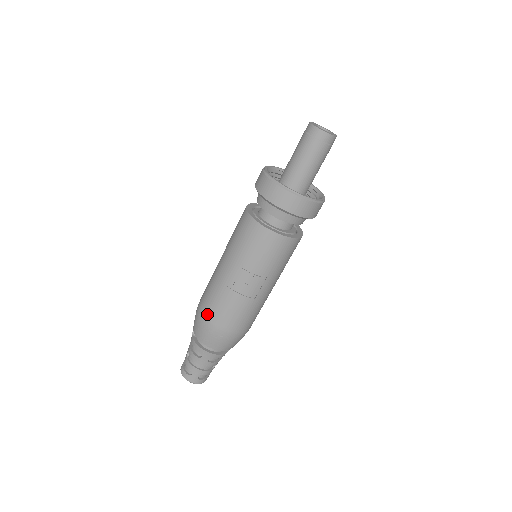
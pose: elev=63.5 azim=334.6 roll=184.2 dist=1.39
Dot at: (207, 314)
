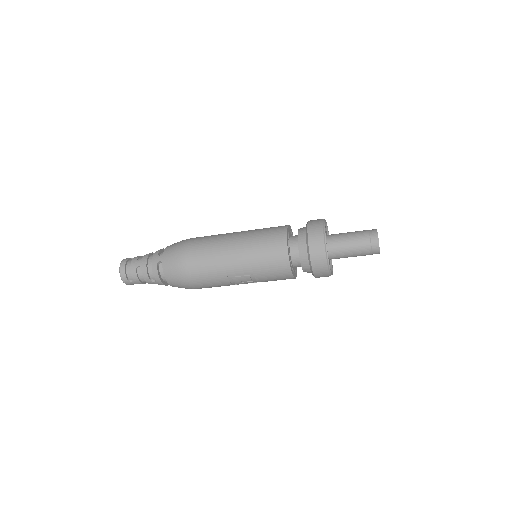
Dot at: (192, 274)
